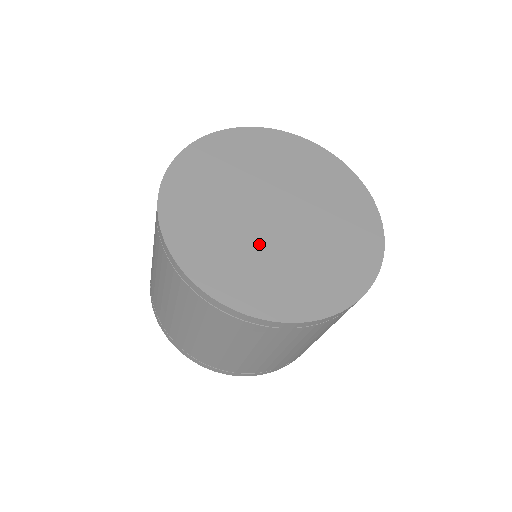
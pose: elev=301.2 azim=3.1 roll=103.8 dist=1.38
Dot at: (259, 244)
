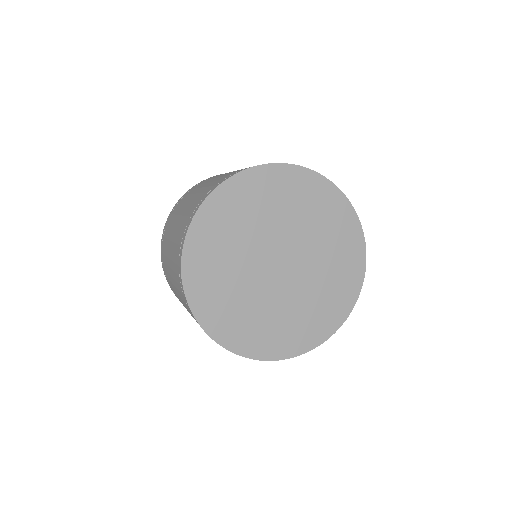
Dot at: (293, 297)
